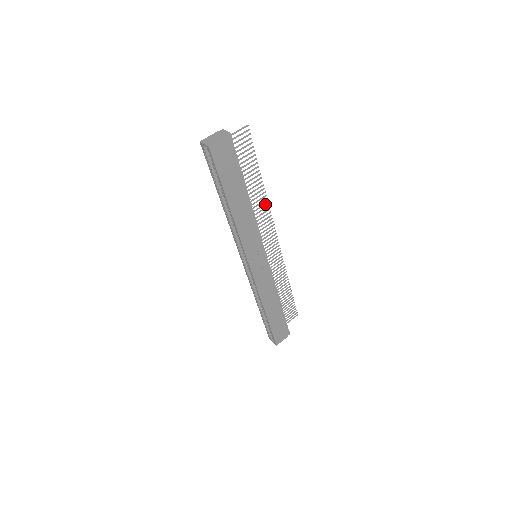
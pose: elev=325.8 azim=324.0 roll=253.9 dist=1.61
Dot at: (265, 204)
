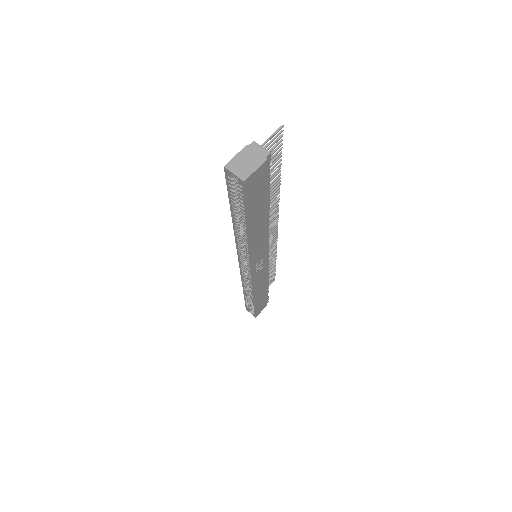
Dot at: (276, 202)
